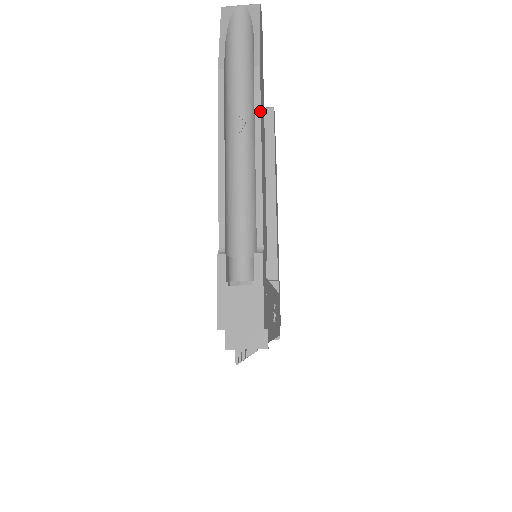
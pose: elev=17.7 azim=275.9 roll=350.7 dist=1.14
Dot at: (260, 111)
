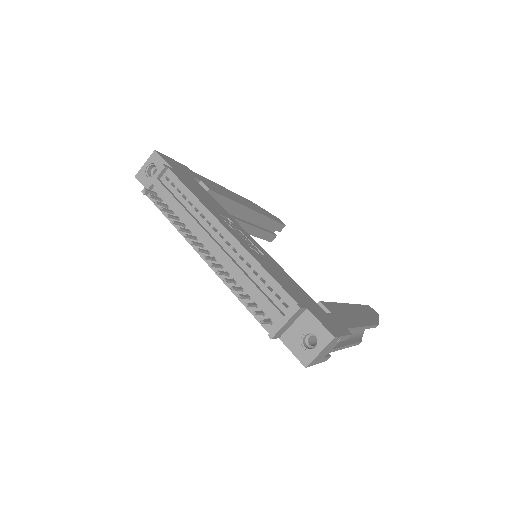
Dot at: (239, 195)
